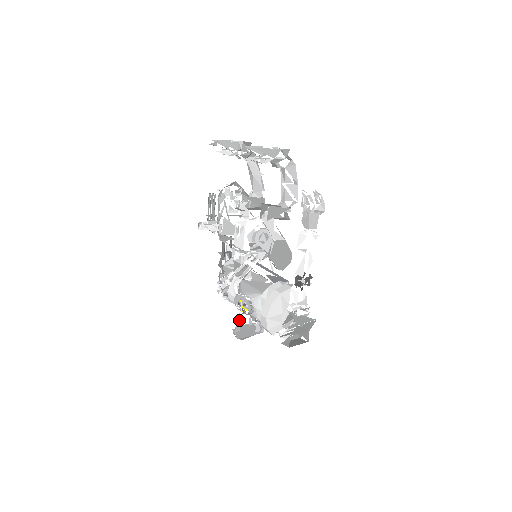
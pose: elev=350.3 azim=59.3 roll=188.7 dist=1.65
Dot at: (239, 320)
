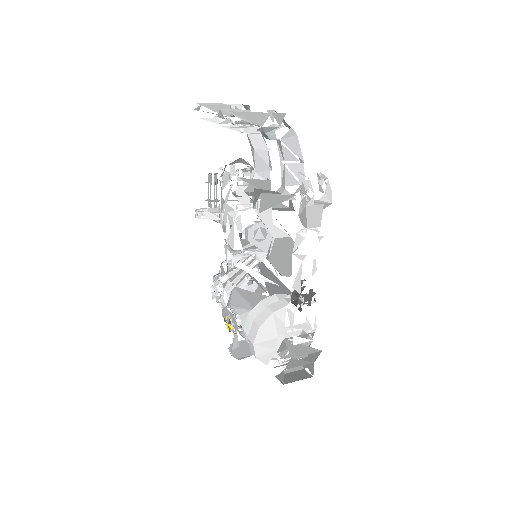
Dot at: (236, 335)
